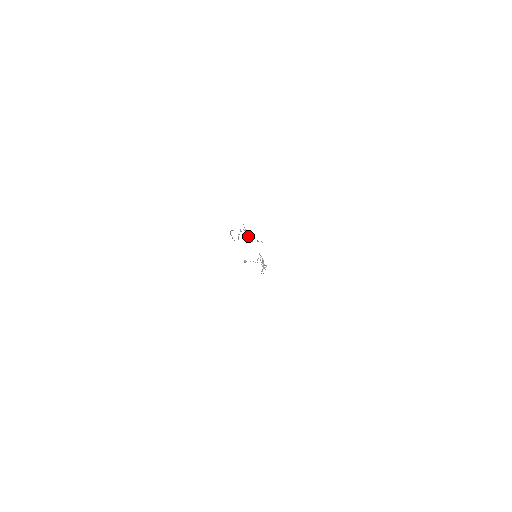
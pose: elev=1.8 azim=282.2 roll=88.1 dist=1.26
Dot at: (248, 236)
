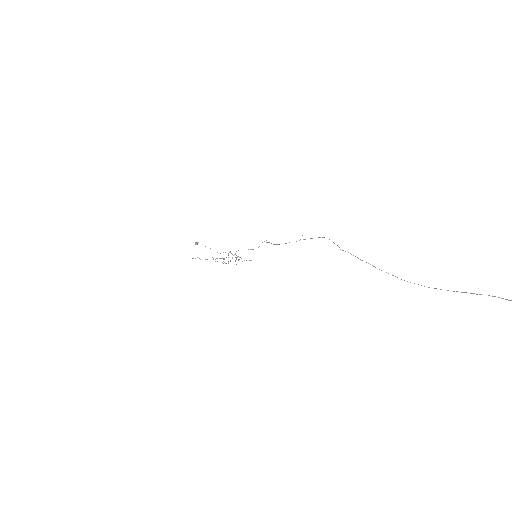
Dot at: occluded
